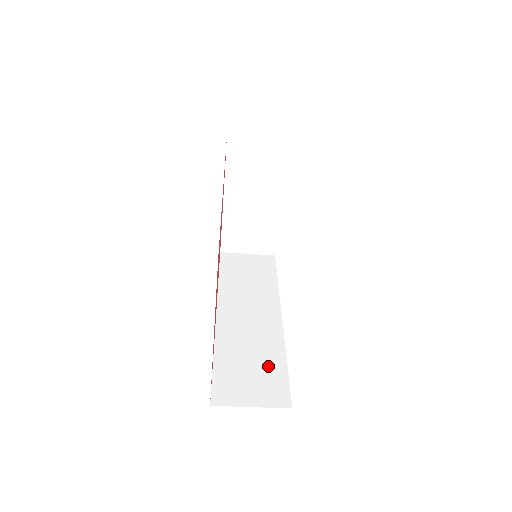
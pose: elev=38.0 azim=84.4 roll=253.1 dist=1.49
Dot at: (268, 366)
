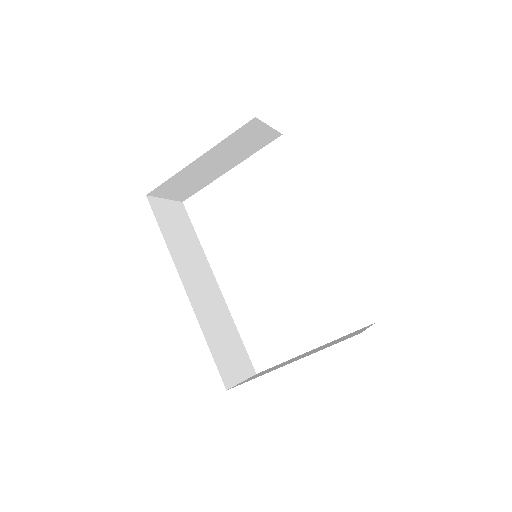
Dot at: (233, 340)
